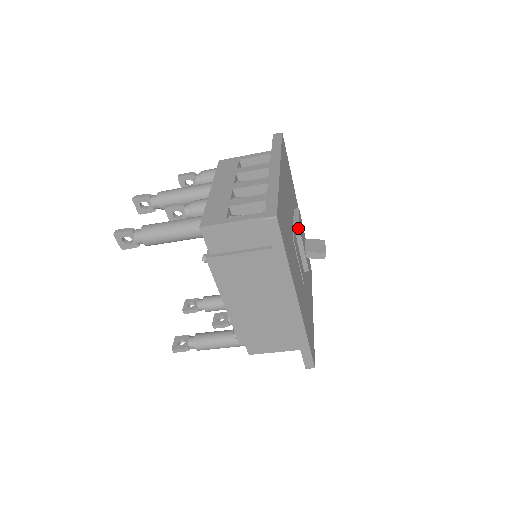
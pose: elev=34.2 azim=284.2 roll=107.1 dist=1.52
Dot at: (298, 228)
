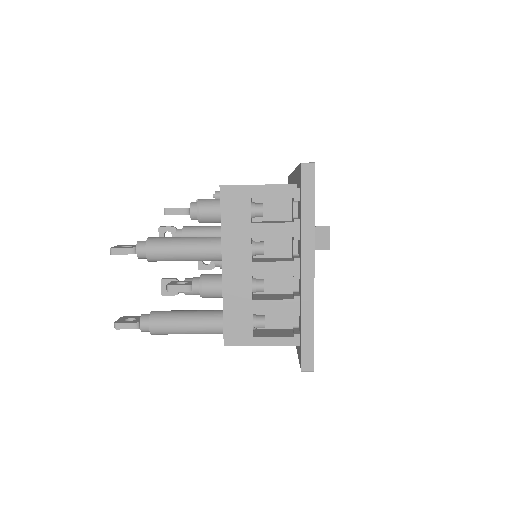
Dot at: occluded
